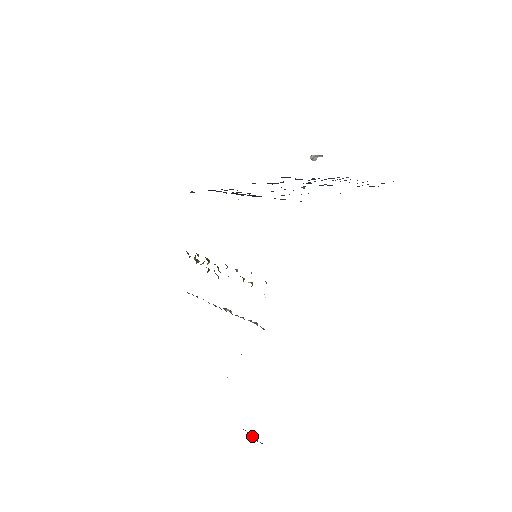
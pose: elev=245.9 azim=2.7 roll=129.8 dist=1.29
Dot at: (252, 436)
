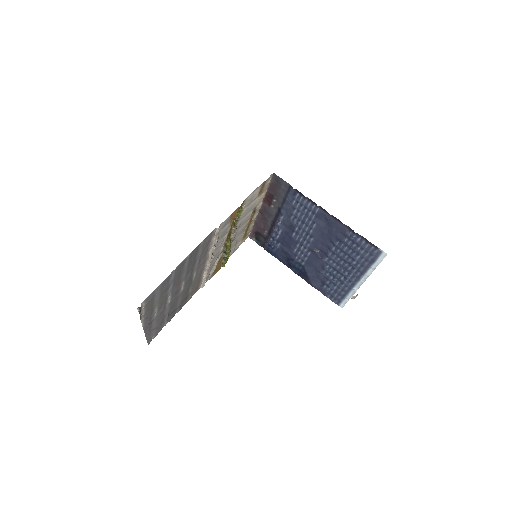
Dot at: (140, 314)
